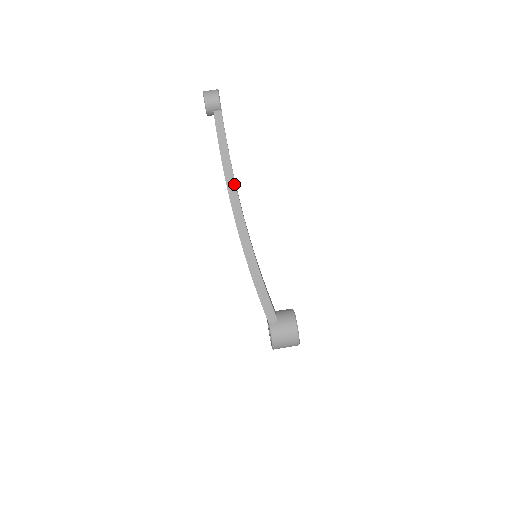
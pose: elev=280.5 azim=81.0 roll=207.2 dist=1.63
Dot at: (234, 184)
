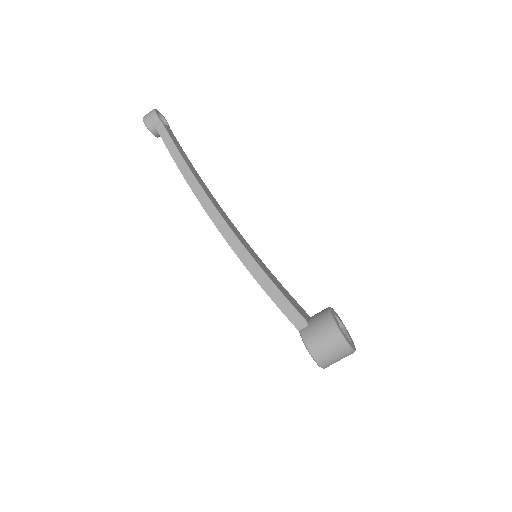
Dot at: (198, 185)
